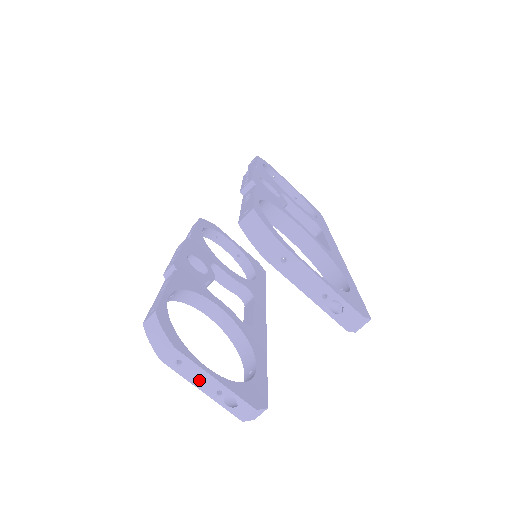
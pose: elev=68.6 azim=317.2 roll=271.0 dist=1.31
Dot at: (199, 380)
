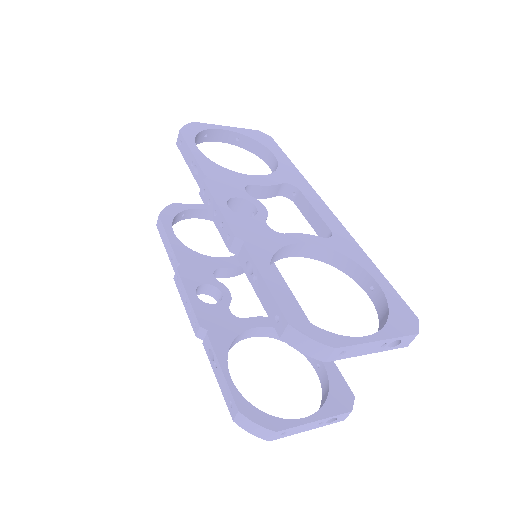
Dot at: (303, 429)
